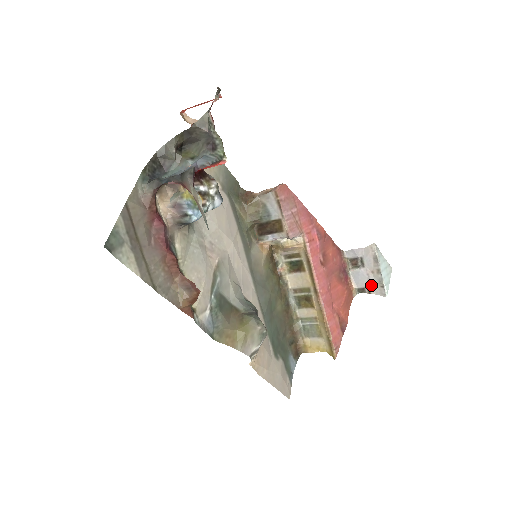
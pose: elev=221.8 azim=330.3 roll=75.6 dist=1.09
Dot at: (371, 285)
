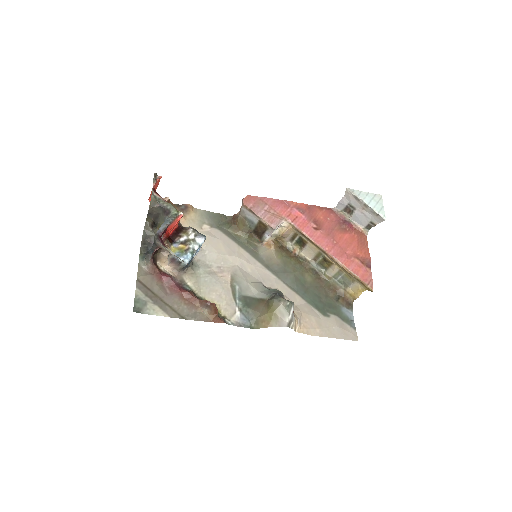
Dot at: (371, 219)
